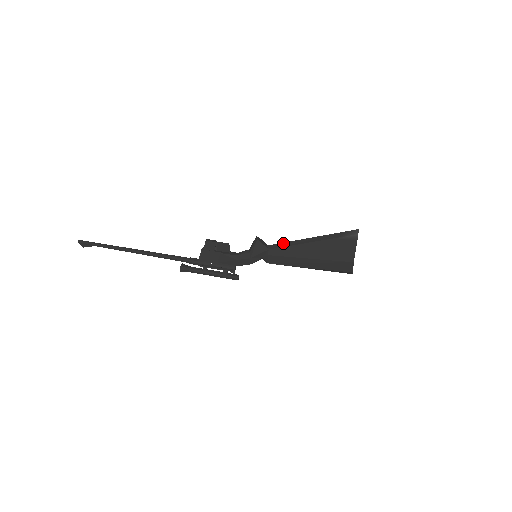
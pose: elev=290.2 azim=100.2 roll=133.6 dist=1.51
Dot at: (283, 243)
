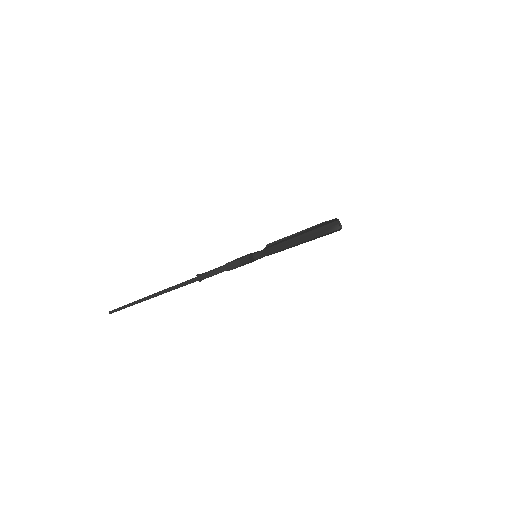
Dot at: (277, 249)
